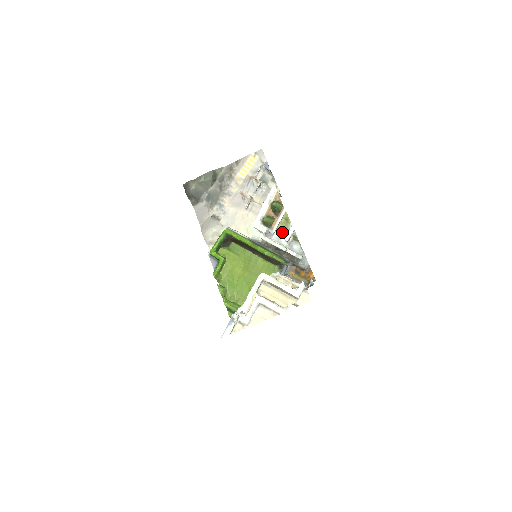
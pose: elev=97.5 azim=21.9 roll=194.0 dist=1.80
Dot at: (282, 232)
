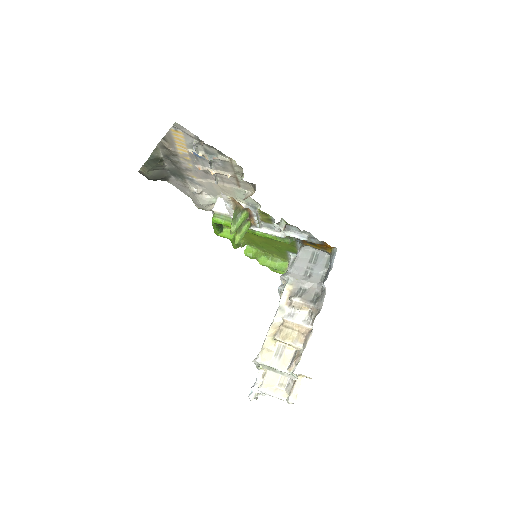
Dot at: (268, 223)
